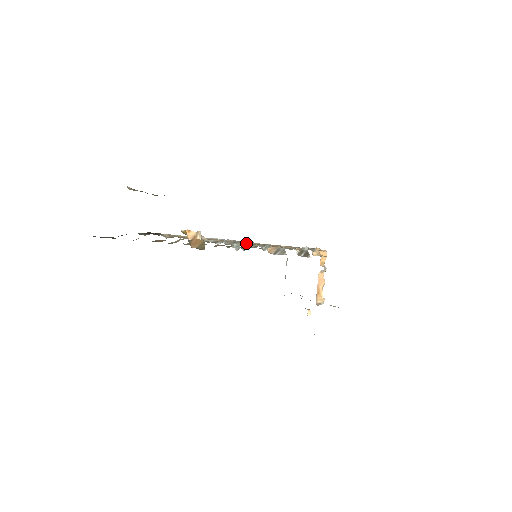
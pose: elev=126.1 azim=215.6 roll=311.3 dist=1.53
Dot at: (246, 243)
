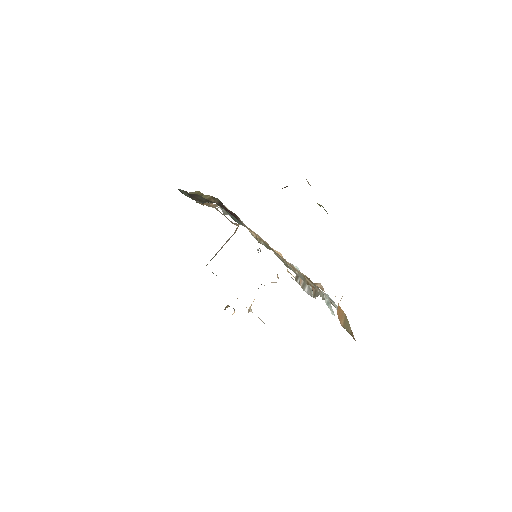
Dot at: occluded
